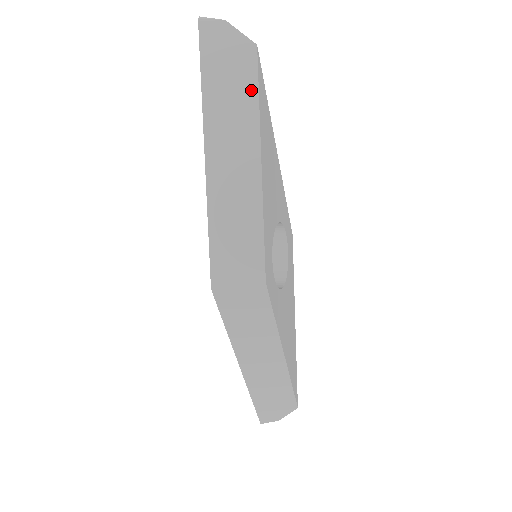
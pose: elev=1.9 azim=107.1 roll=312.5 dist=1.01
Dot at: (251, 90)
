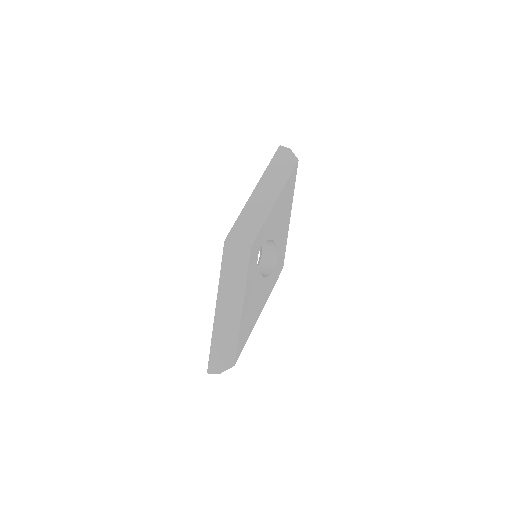
Dot at: (287, 173)
